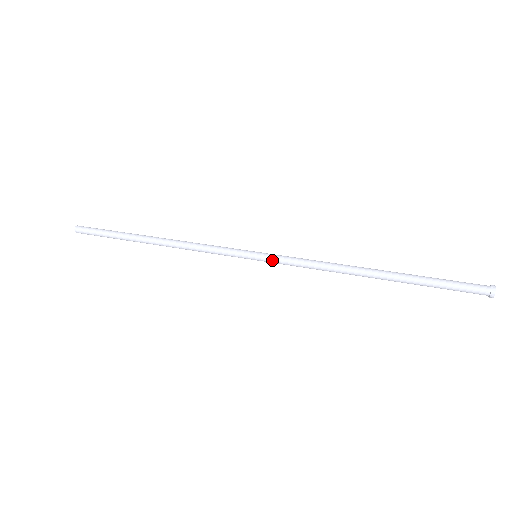
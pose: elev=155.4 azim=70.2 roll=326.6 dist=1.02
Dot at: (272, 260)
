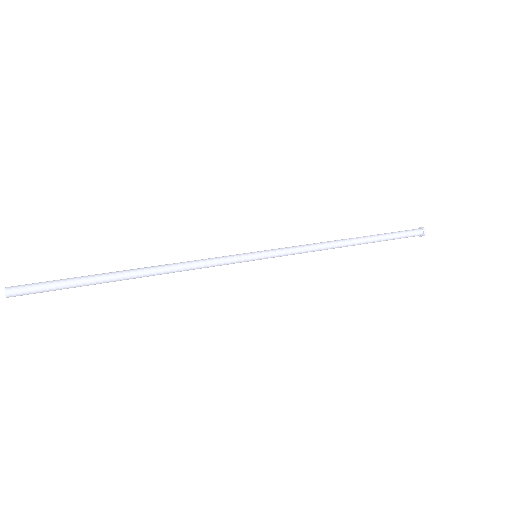
Dot at: (273, 251)
